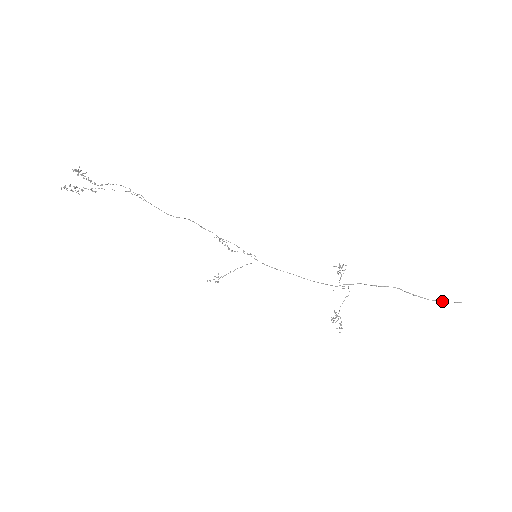
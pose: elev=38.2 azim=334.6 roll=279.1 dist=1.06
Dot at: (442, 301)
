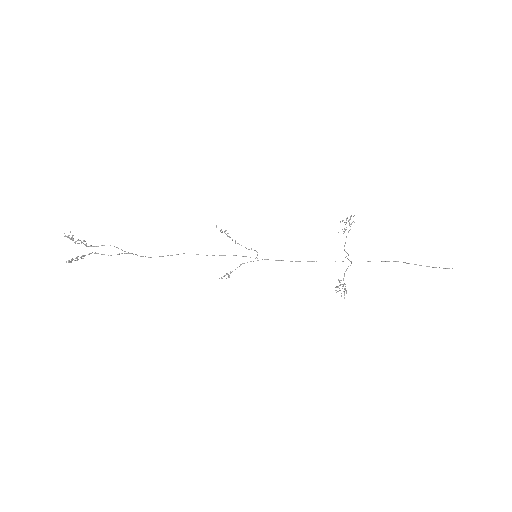
Dot at: (444, 268)
